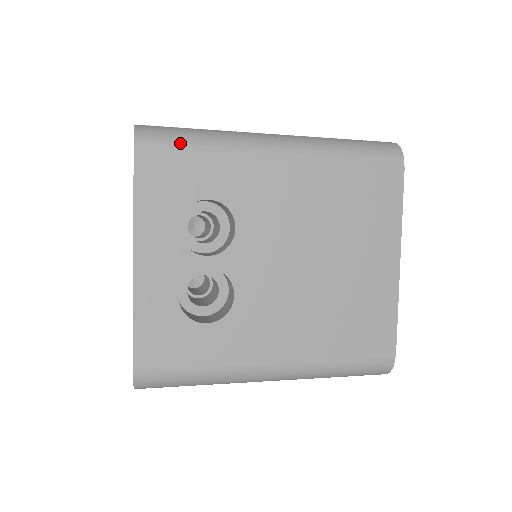
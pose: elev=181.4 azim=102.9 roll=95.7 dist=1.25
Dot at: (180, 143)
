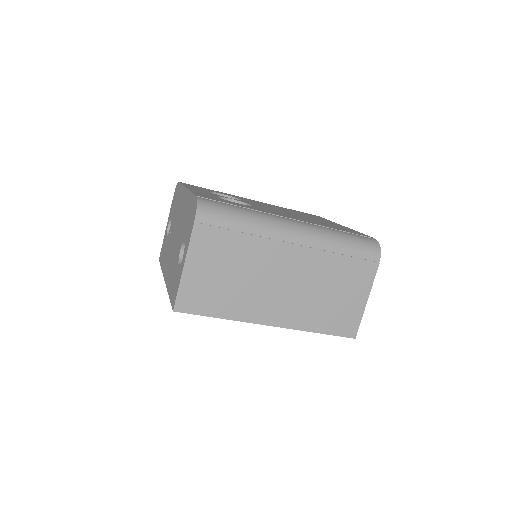
Dot at: occluded
